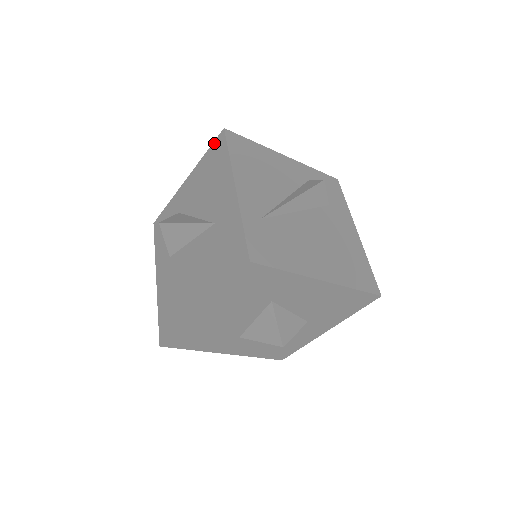
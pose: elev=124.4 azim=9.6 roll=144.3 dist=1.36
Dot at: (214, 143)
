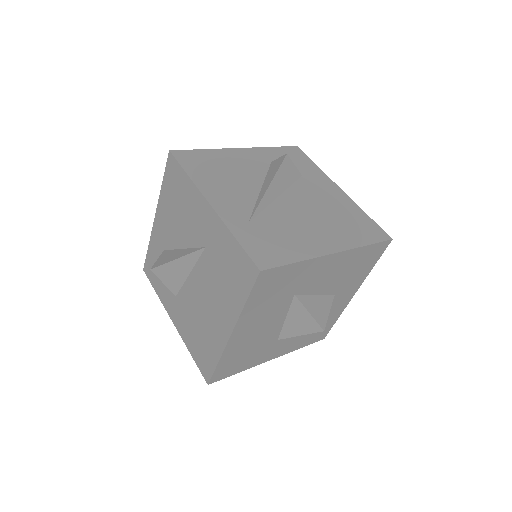
Dot at: (166, 169)
